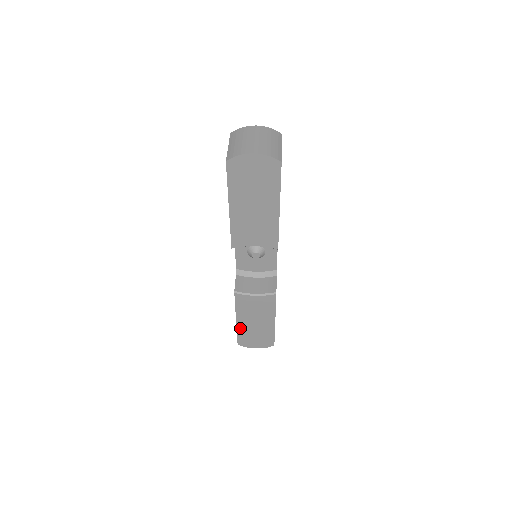
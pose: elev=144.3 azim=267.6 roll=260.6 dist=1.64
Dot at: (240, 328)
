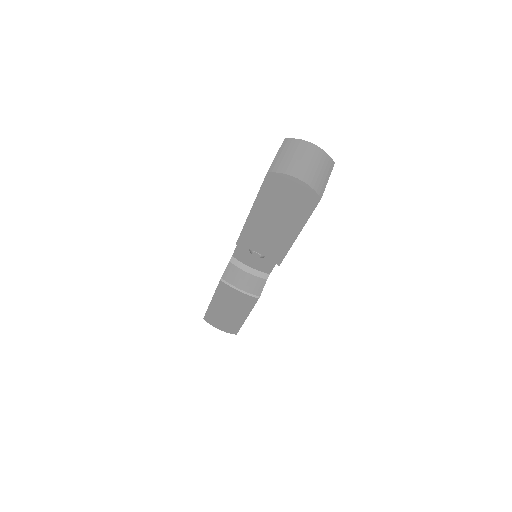
Dot at: (212, 308)
